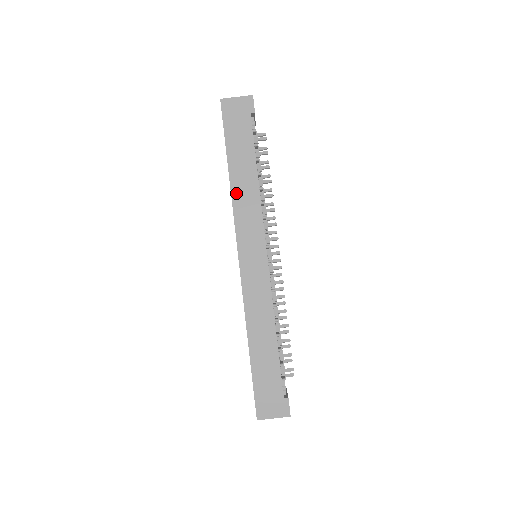
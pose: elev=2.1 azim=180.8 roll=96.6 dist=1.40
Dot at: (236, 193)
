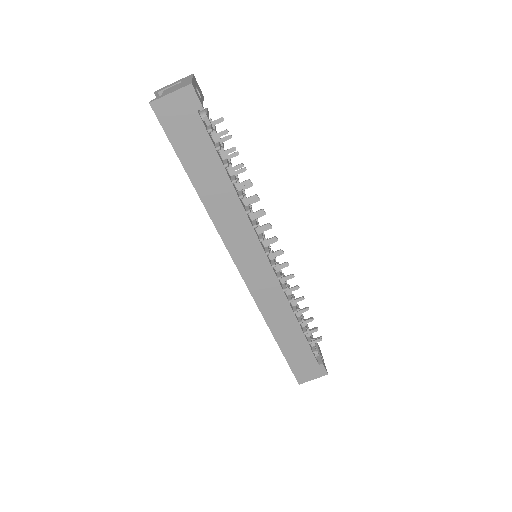
Dot at: (214, 212)
